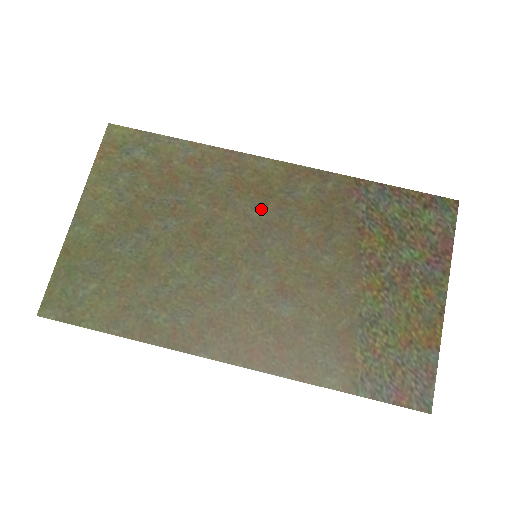
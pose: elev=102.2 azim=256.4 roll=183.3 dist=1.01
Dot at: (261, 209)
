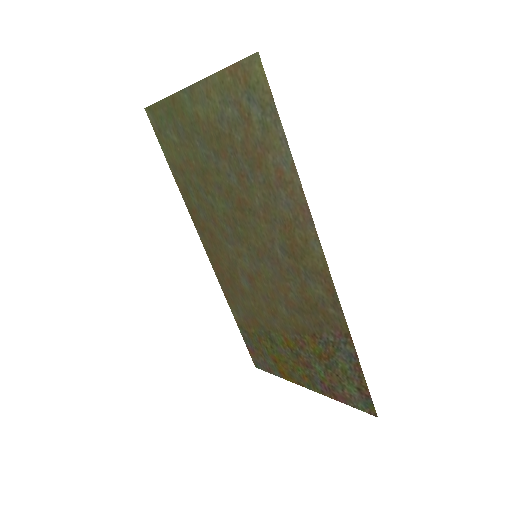
Dot at: (283, 253)
